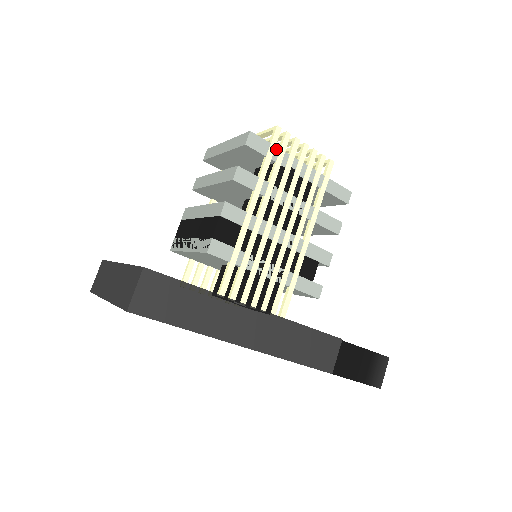
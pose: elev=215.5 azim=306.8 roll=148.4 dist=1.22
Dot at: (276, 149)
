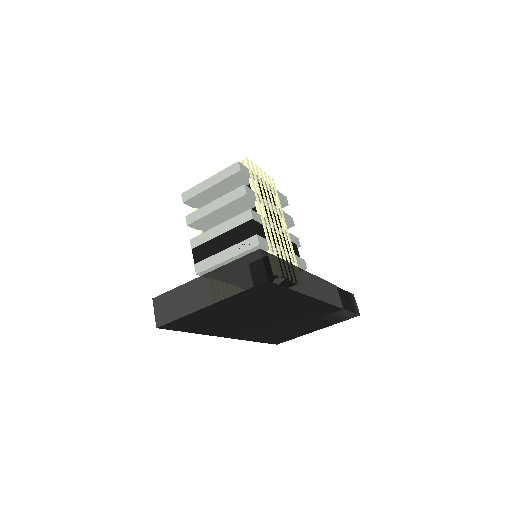
Dot at: (252, 172)
